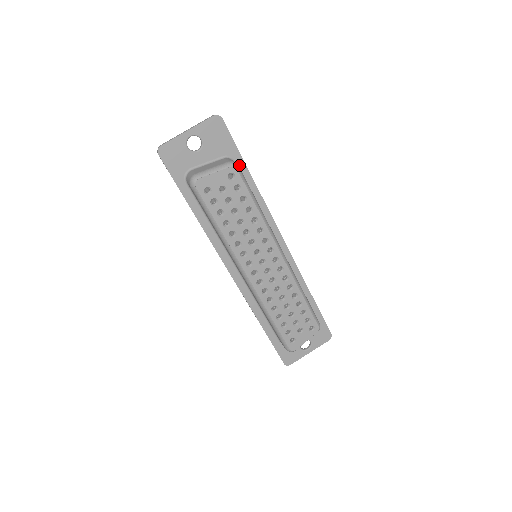
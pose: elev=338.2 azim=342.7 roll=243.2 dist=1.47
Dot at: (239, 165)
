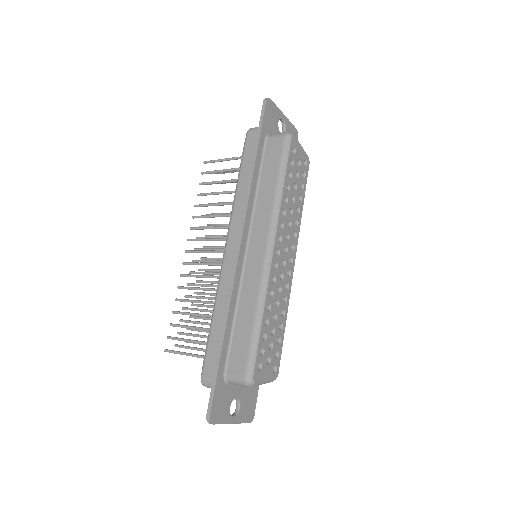
Dot at: occluded
